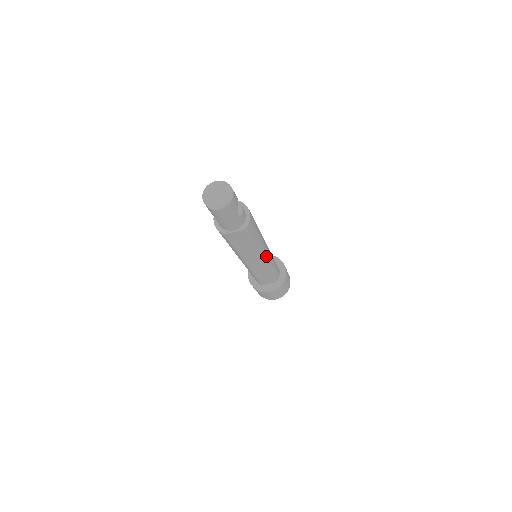
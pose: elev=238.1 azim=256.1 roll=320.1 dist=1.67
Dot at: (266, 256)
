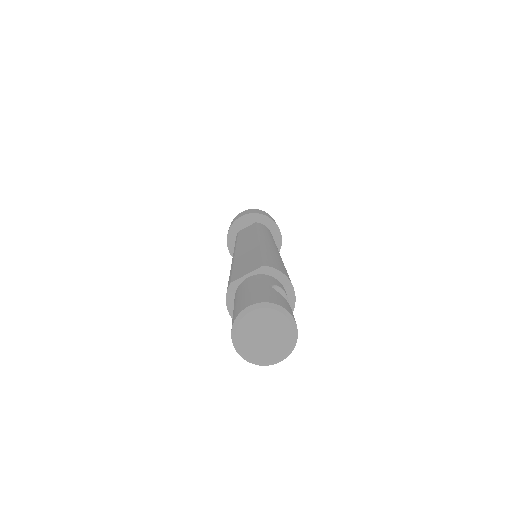
Dot at: occluded
